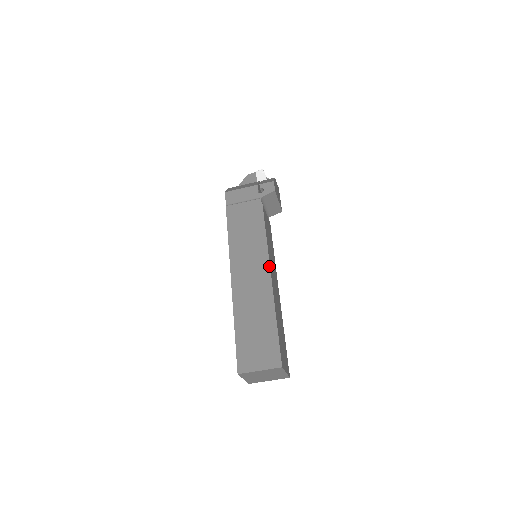
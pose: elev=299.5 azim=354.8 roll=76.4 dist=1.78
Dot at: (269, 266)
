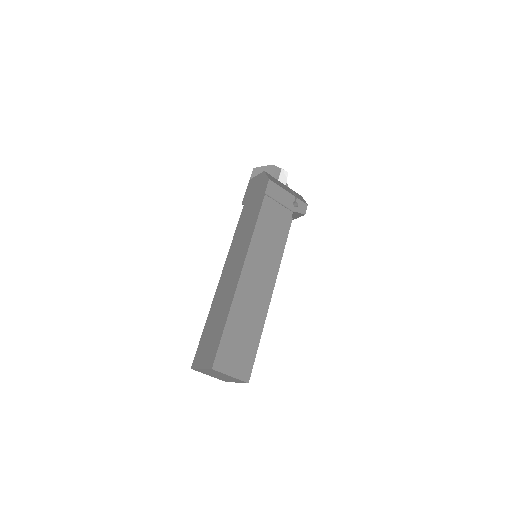
Dot at: occluded
